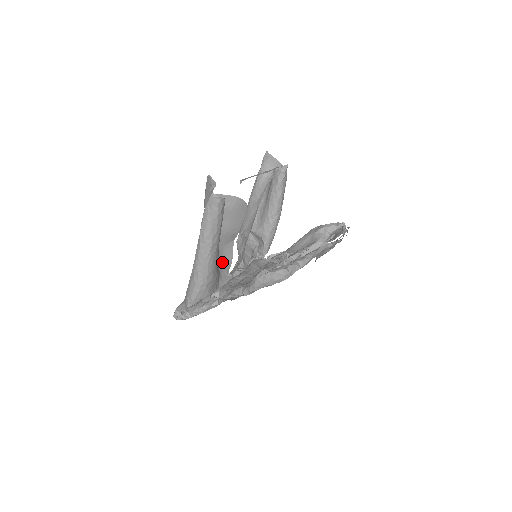
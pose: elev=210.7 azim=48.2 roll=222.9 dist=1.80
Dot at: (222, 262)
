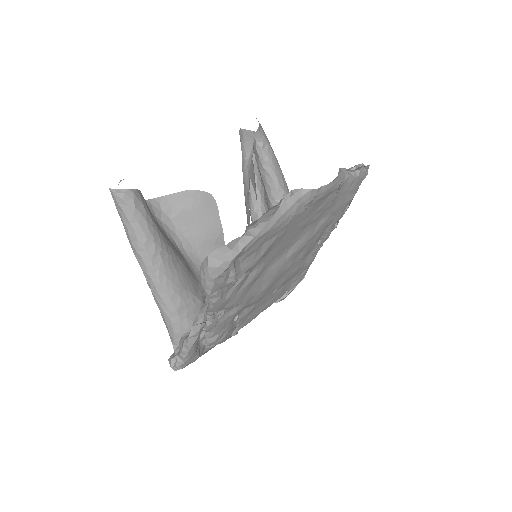
Dot at: occluded
